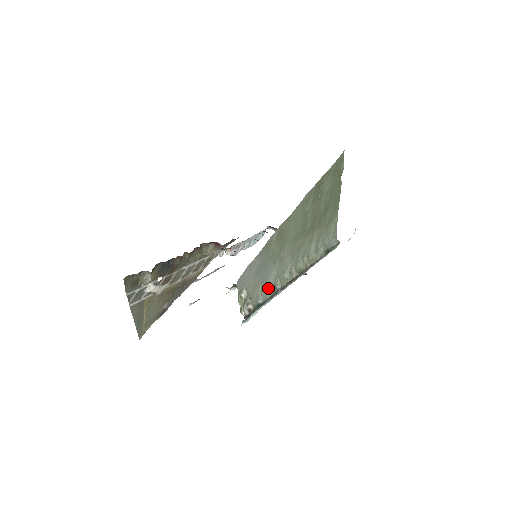
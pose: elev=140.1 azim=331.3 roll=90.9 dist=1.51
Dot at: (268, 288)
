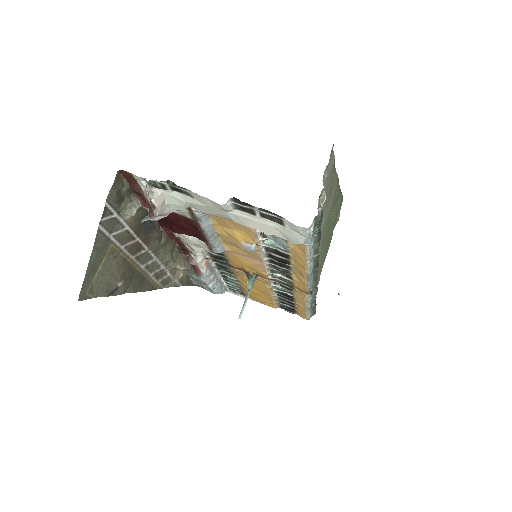
Dot at: occluded
